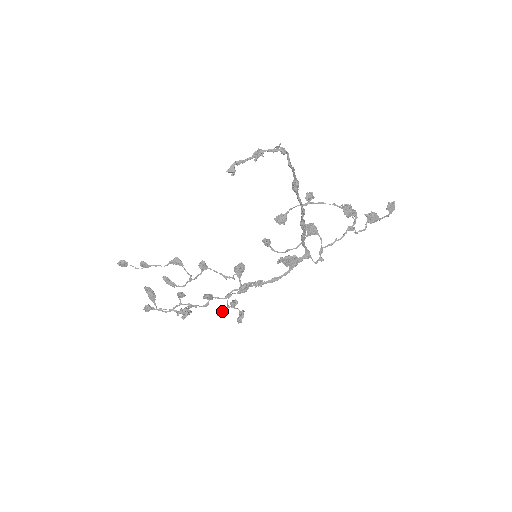
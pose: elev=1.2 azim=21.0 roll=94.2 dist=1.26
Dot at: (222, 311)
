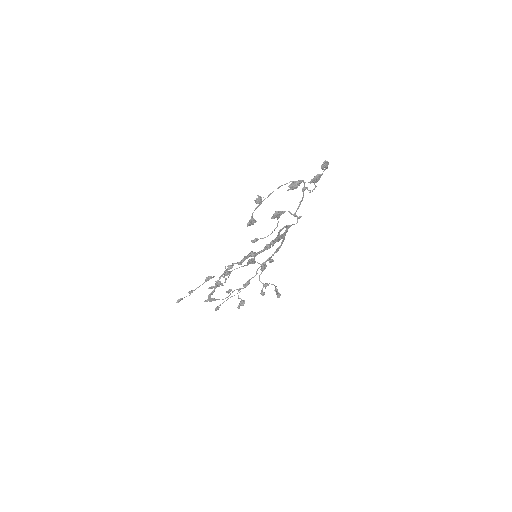
Dot at: (263, 292)
